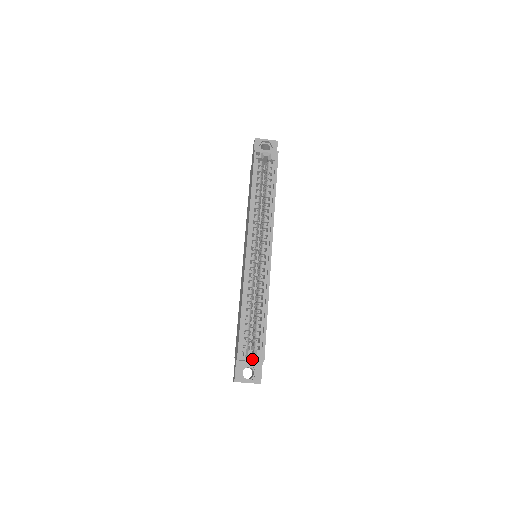
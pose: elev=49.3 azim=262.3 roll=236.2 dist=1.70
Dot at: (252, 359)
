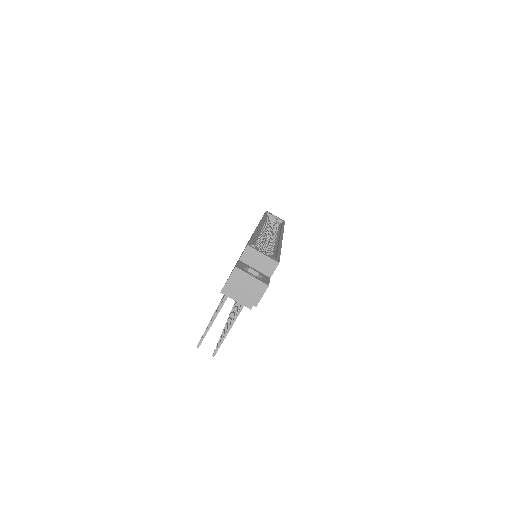
Dot at: (265, 254)
